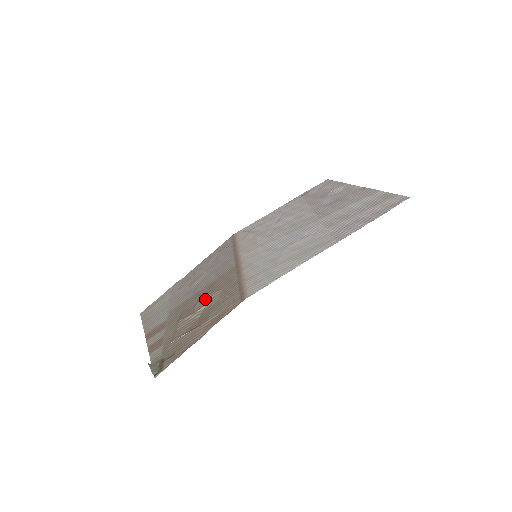
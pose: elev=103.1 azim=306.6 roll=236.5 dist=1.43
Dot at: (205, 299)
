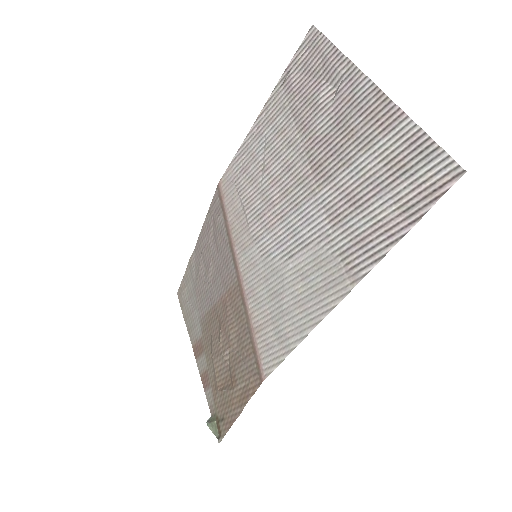
Dot at: (224, 336)
